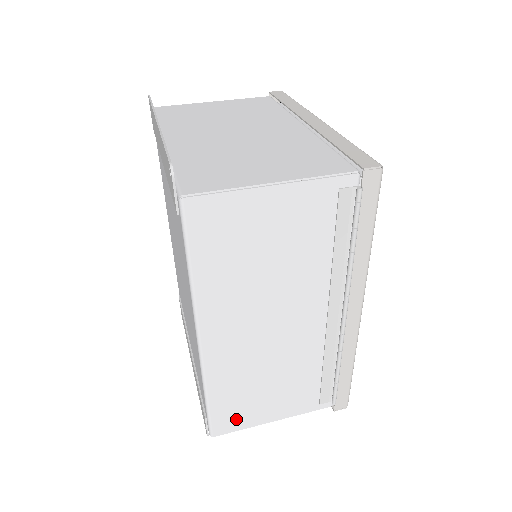
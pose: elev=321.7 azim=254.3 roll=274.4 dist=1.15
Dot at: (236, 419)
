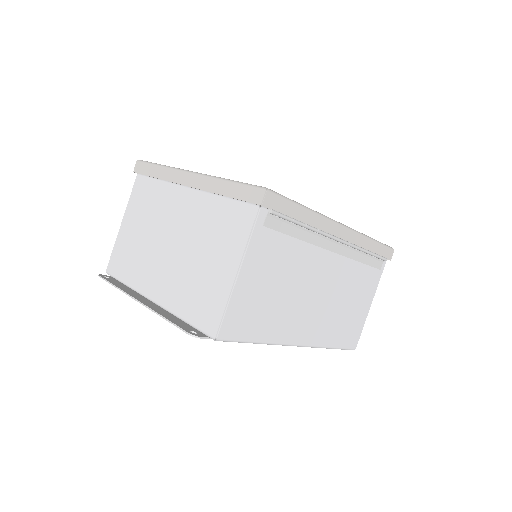
Dot at: (355, 331)
